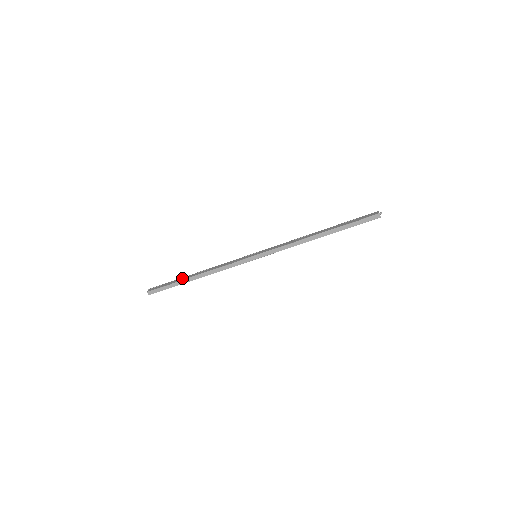
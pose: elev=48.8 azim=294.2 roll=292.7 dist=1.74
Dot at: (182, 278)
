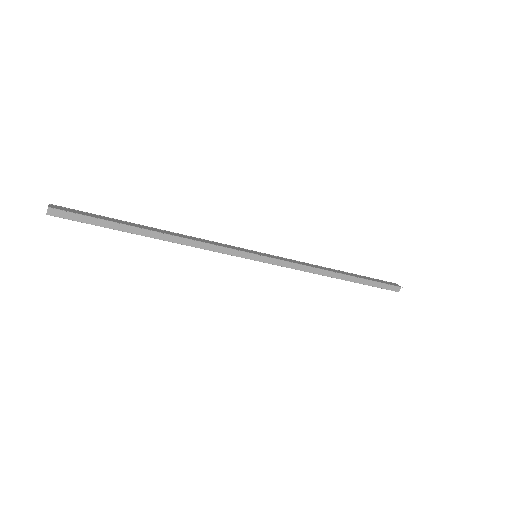
Dot at: (128, 222)
